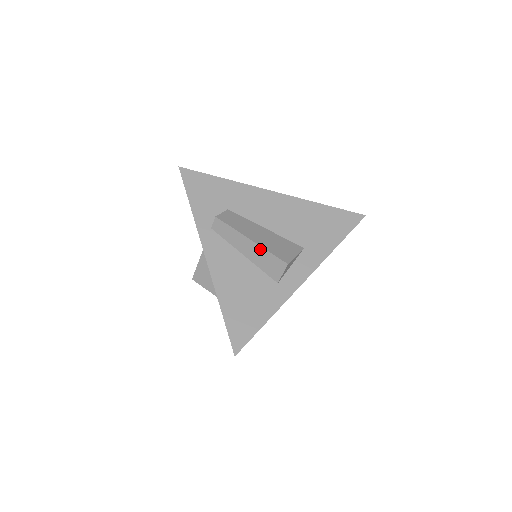
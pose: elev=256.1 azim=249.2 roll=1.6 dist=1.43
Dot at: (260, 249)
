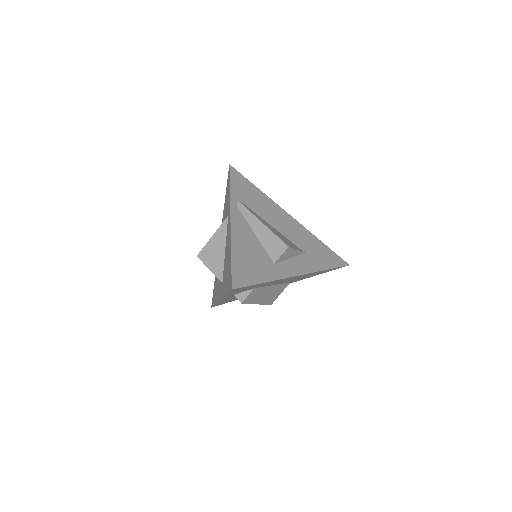
Dot at: (260, 303)
